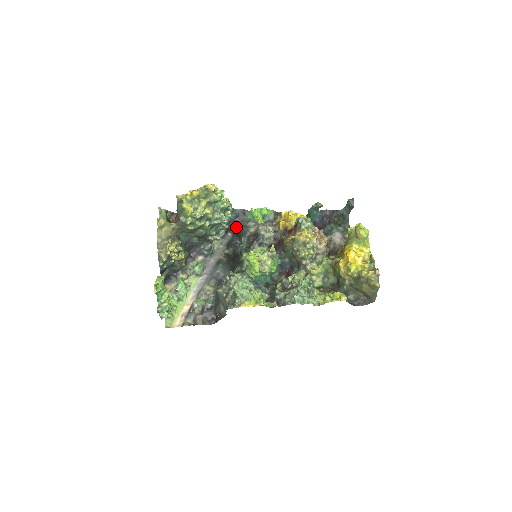
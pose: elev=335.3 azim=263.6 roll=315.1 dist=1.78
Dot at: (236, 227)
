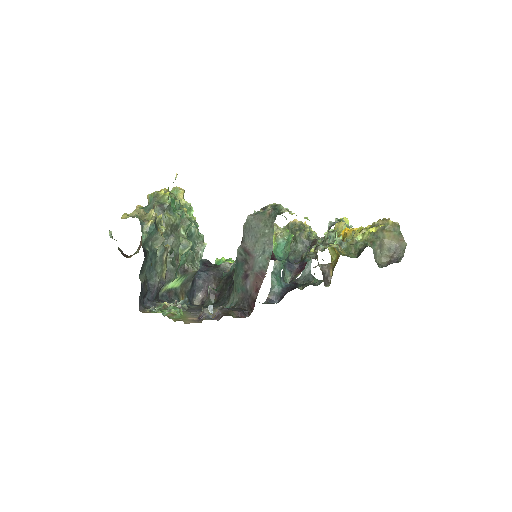
Dot at: (207, 274)
